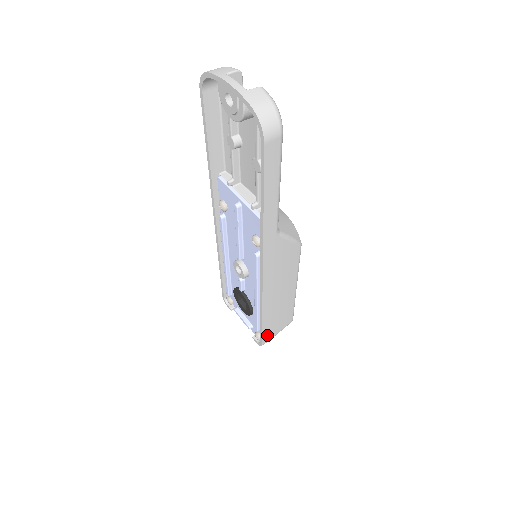
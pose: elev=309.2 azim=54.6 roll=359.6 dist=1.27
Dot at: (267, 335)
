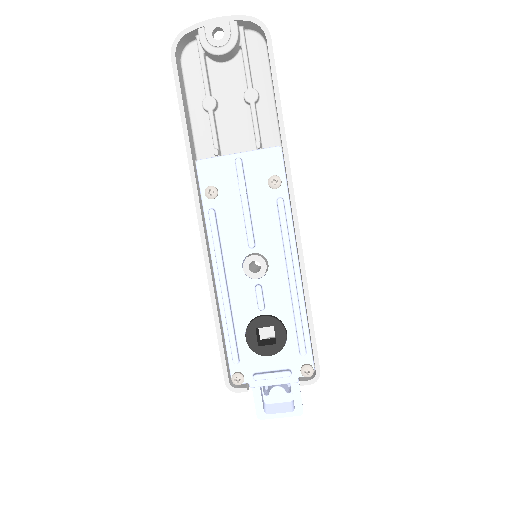
Dot at: occluded
